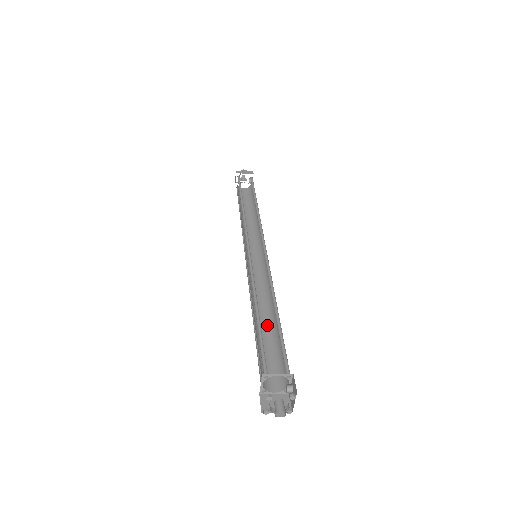
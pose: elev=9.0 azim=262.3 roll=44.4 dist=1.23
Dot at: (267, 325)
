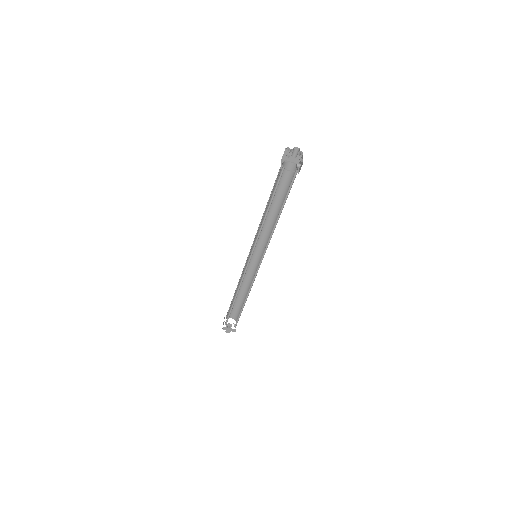
Dot at: occluded
